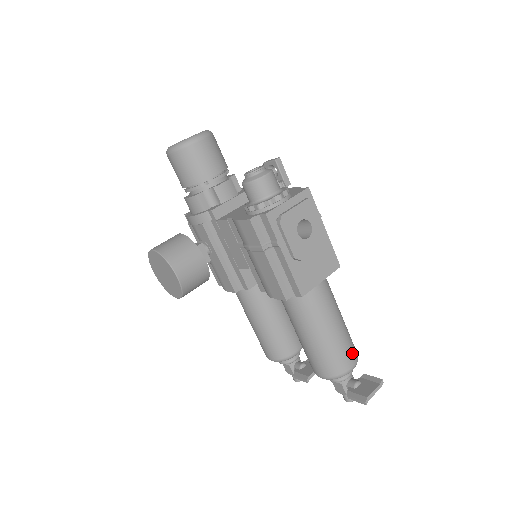
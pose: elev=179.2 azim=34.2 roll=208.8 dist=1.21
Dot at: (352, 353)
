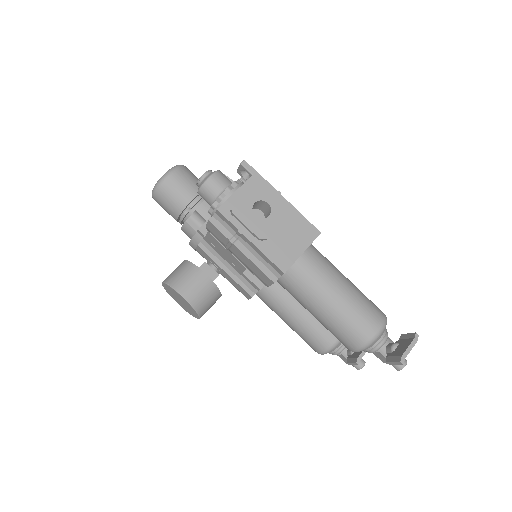
Dot at: (373, 315)
